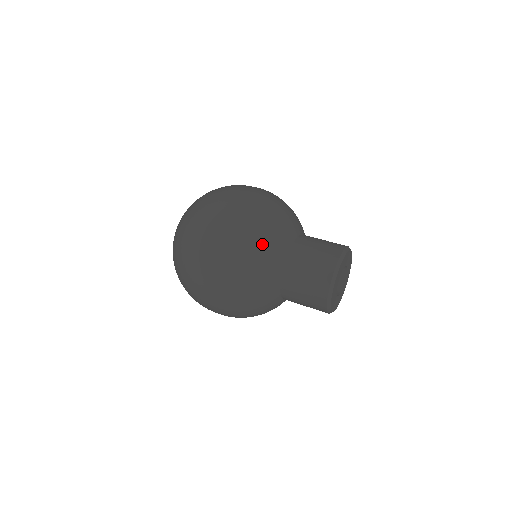
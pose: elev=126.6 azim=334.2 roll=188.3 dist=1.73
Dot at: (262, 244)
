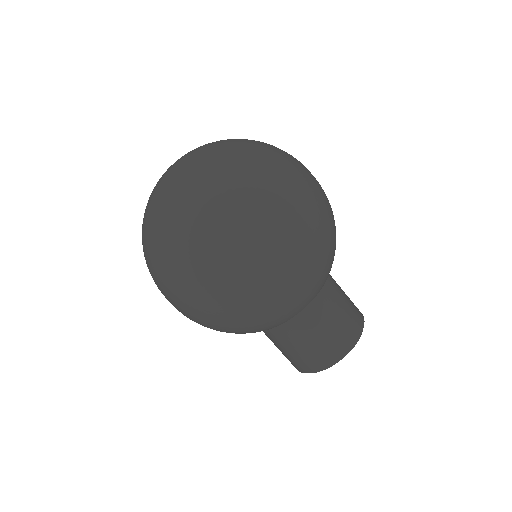
Dot at: (329, 258)
